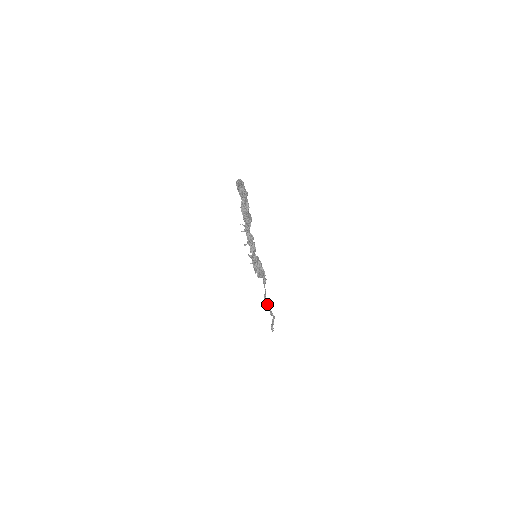
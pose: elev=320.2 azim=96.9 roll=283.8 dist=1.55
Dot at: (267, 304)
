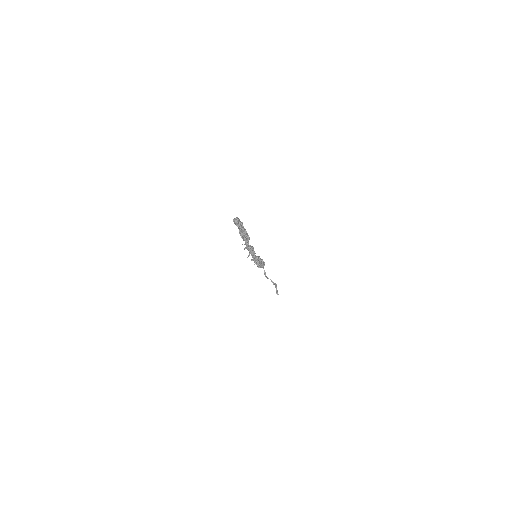
Dot at: occluded
